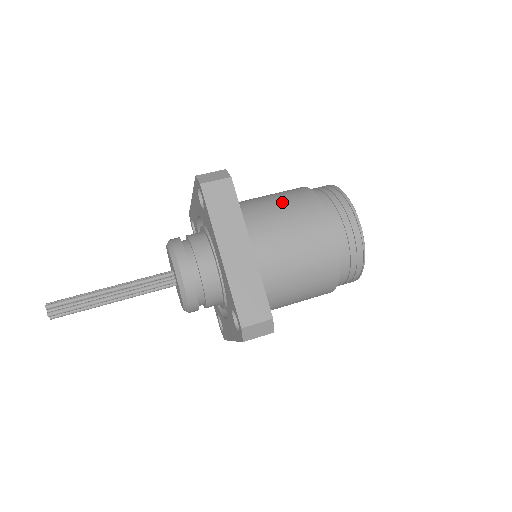
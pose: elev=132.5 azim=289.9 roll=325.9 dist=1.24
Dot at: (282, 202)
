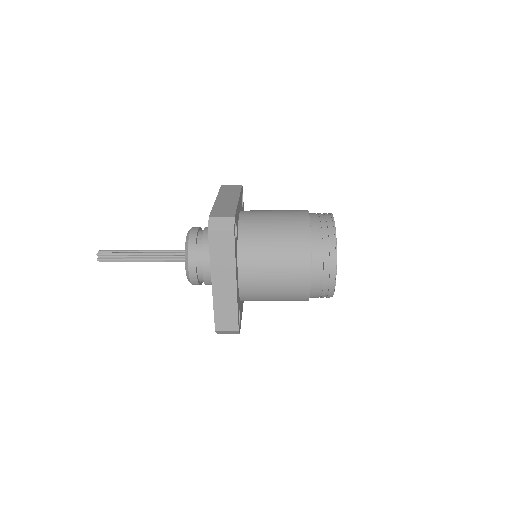
Dot at: occluded
